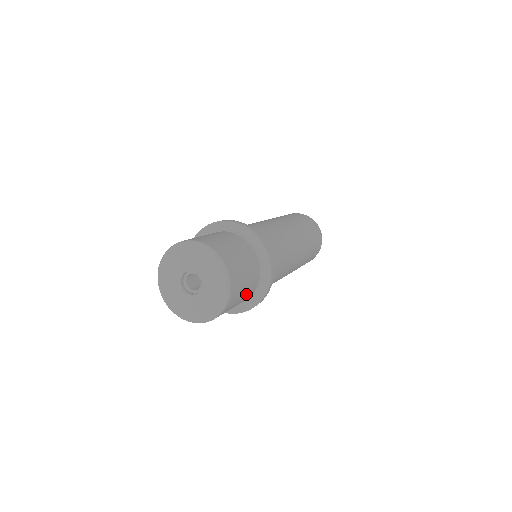
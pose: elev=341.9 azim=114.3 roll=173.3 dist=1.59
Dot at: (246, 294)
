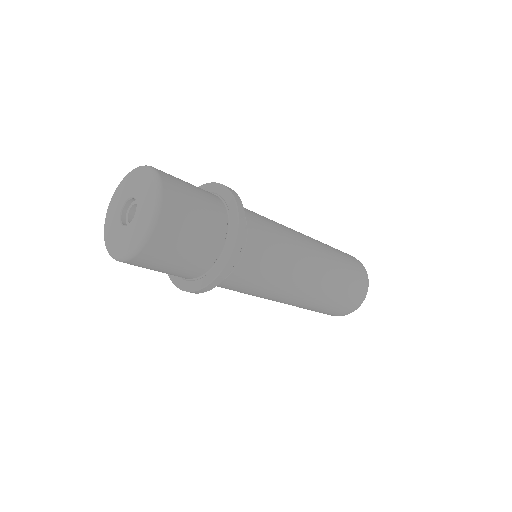
Dot at: (204, 225)
